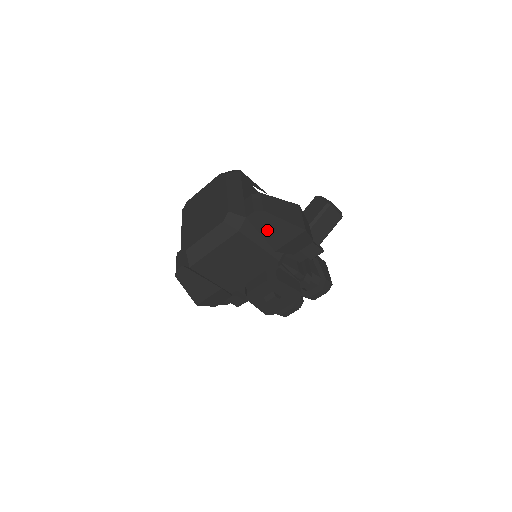
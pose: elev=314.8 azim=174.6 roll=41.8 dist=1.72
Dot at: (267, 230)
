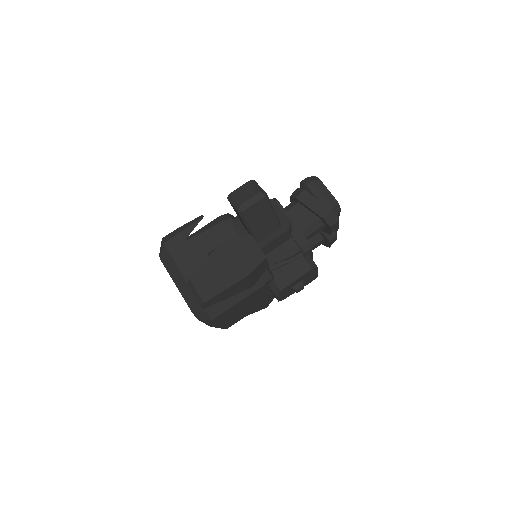
Dot at: (226, 296)
